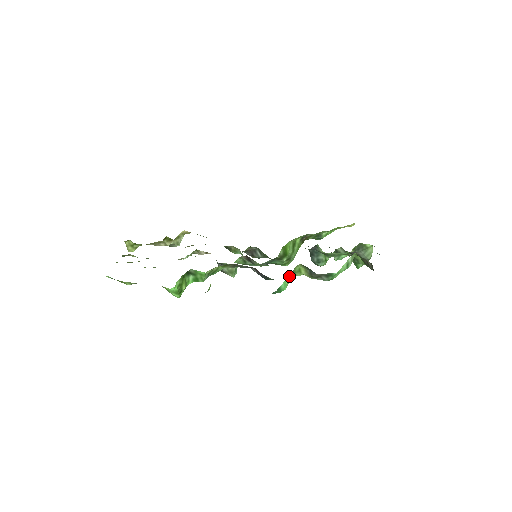
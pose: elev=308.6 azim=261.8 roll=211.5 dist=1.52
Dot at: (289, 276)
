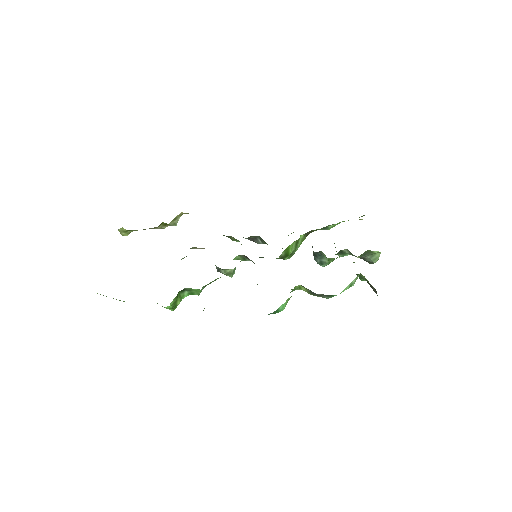
Dot at: (288, 298)
